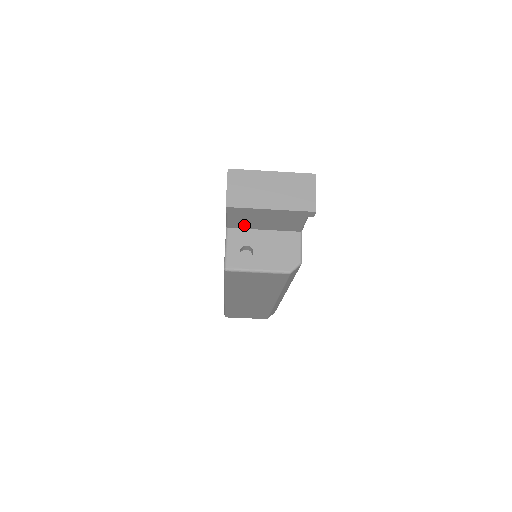
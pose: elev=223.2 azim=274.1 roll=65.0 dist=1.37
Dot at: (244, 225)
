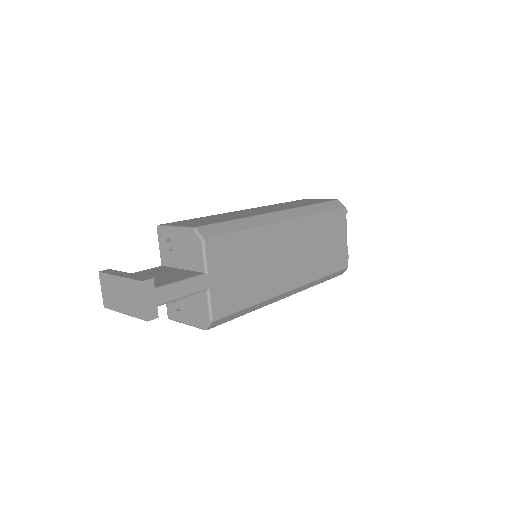
Dot at: occluded
